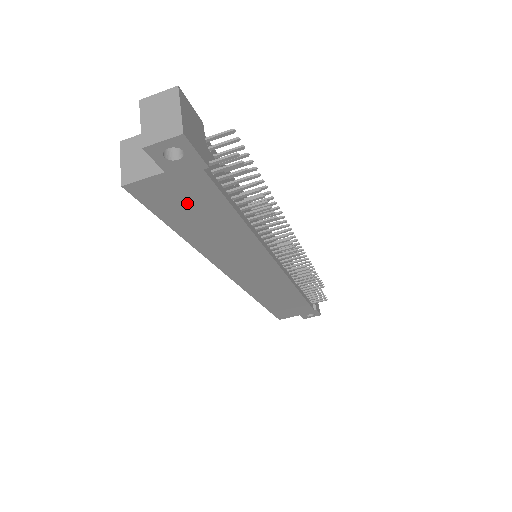
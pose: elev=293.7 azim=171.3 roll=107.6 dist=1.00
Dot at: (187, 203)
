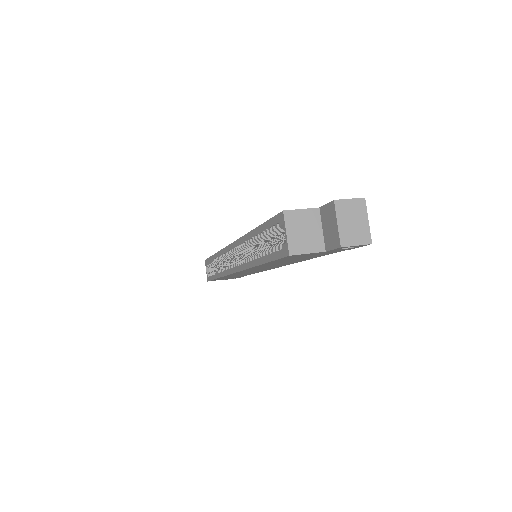
Dot at: (302, 257)
